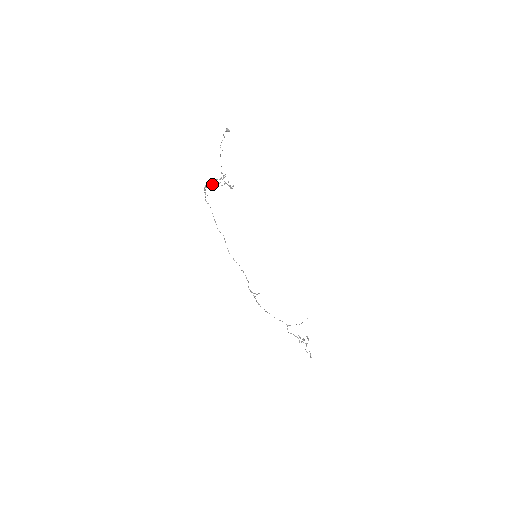
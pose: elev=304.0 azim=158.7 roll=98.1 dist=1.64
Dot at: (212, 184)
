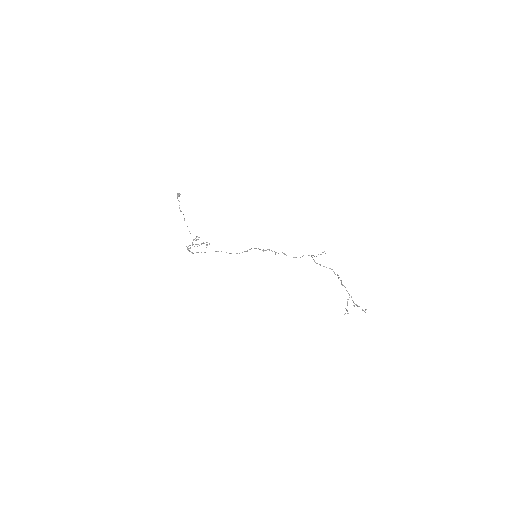
Dot at: (192, 245)
